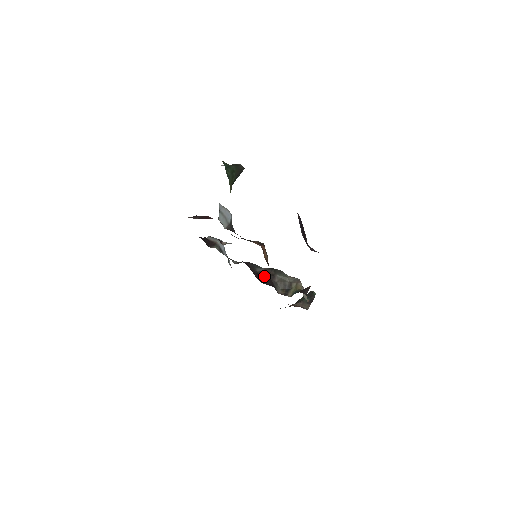
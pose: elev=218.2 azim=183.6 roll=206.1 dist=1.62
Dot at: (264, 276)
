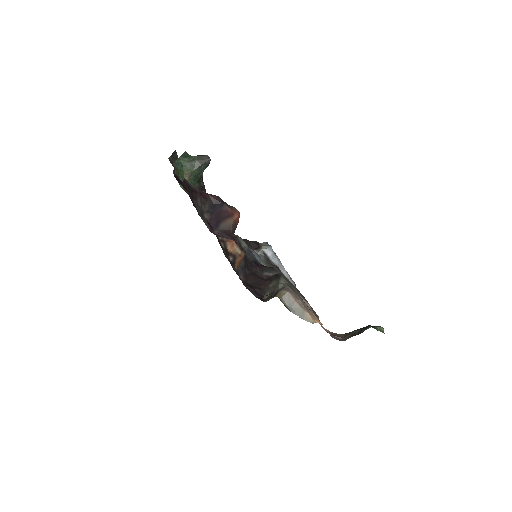
Dot at: (260, 279)
